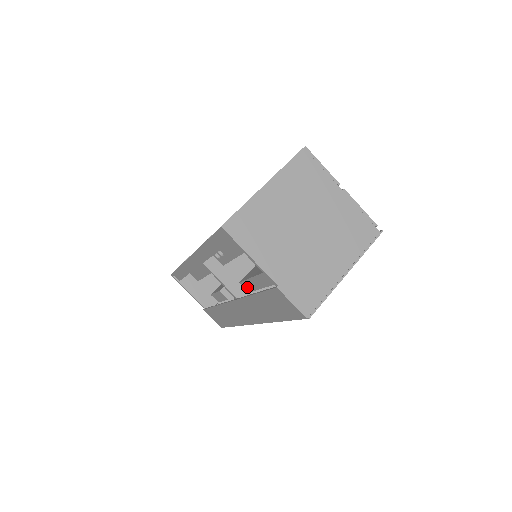
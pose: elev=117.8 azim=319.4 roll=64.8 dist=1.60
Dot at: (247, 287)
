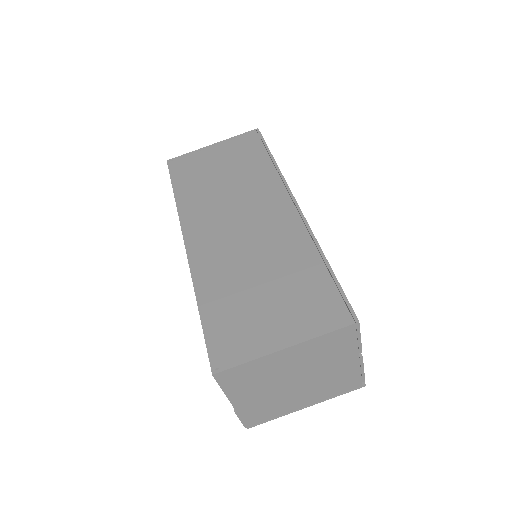
Dot at: occluded
